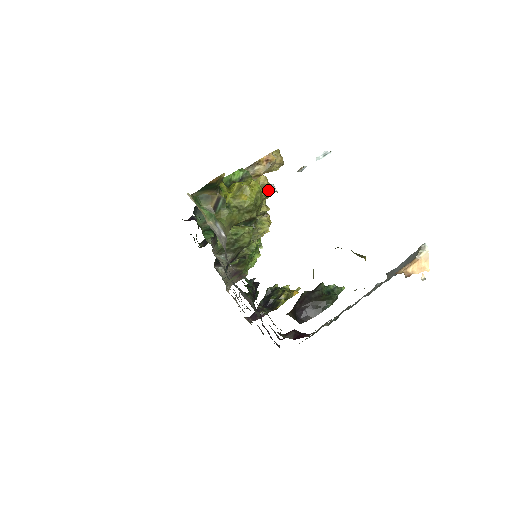
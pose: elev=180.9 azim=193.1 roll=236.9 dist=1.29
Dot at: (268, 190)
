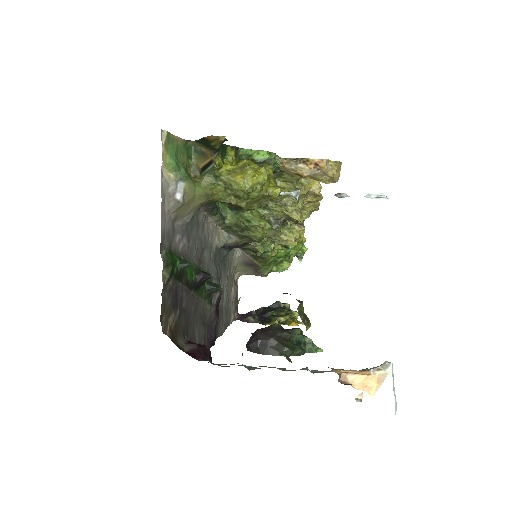
Dot at: (277, 189)
